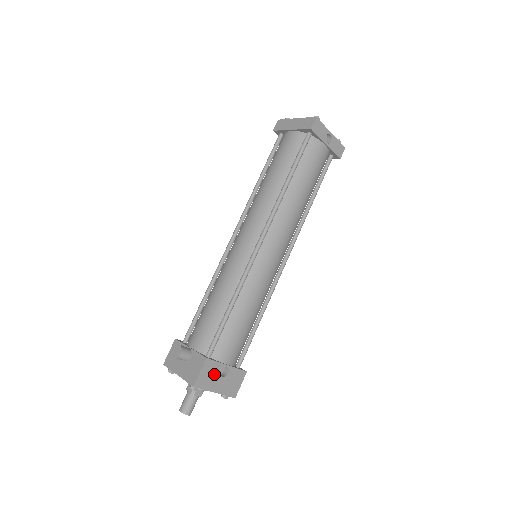
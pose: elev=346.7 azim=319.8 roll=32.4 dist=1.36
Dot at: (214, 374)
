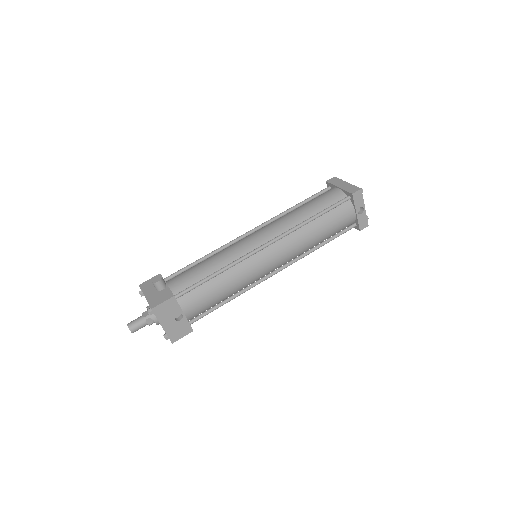
Dot at: (171, 312)
